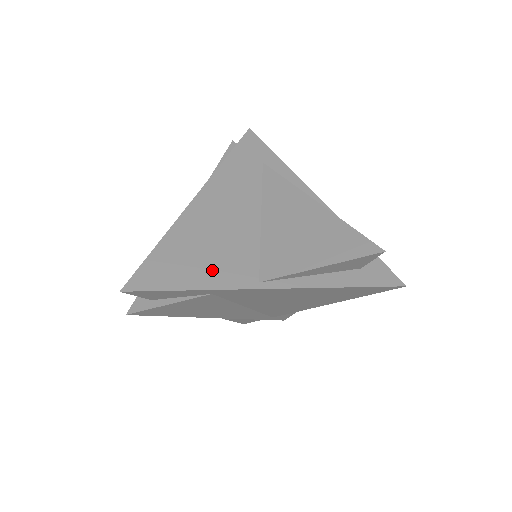
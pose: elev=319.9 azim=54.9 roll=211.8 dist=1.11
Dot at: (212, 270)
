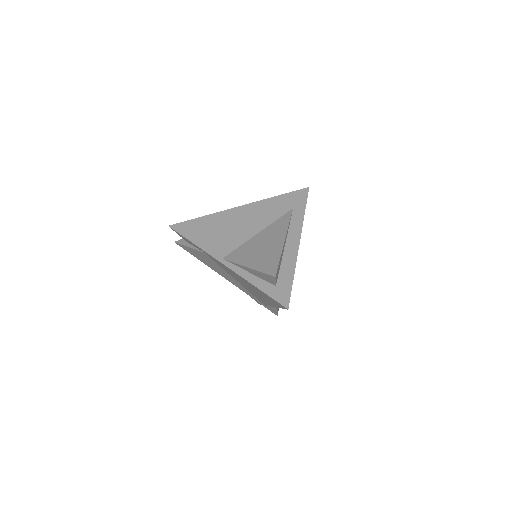
Dot at: (210, 241)
